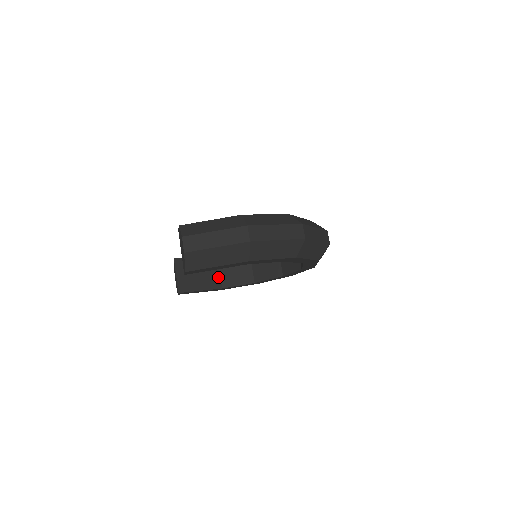
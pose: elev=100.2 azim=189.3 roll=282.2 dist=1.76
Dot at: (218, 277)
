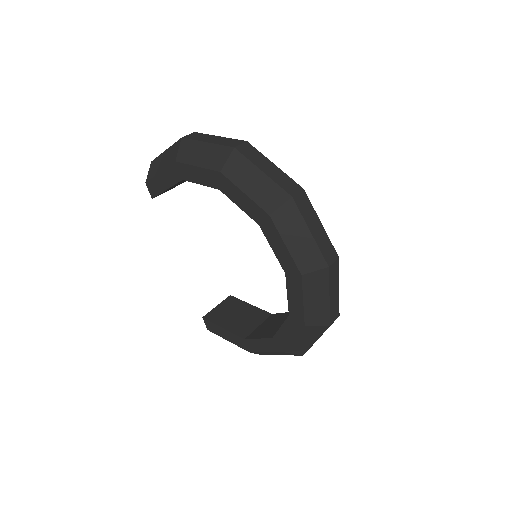
Dot at: (252, 329)
